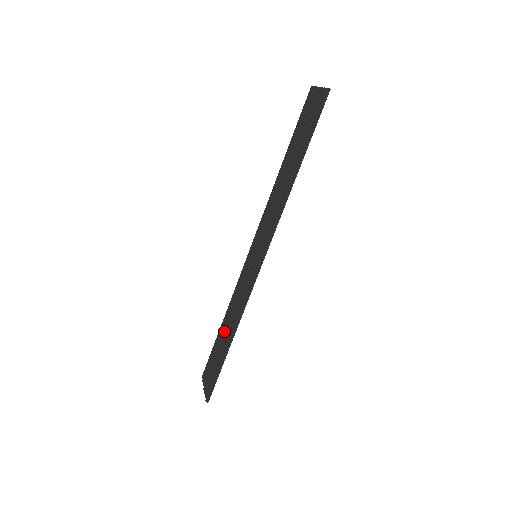
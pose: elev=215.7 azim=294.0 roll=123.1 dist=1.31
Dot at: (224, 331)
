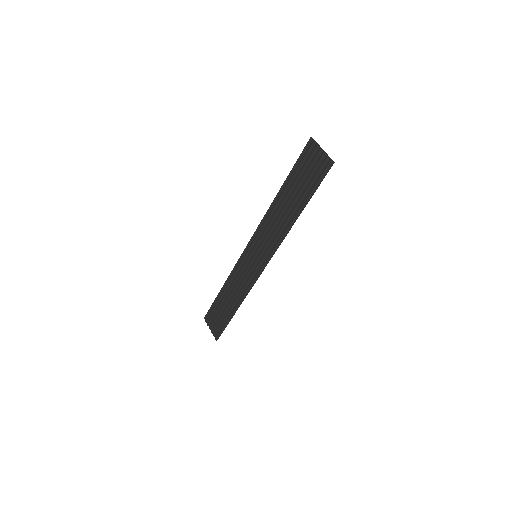
Dot at: (226, 297)
